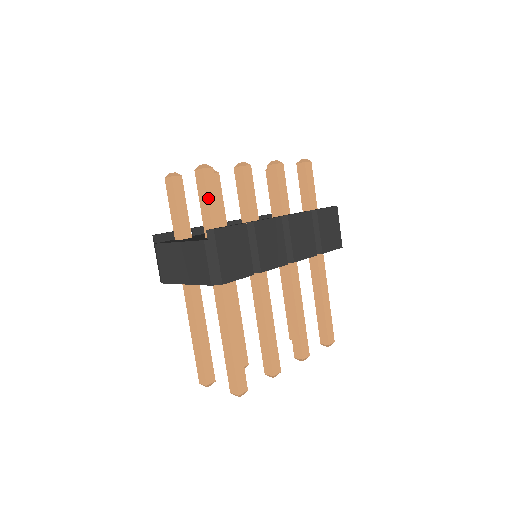
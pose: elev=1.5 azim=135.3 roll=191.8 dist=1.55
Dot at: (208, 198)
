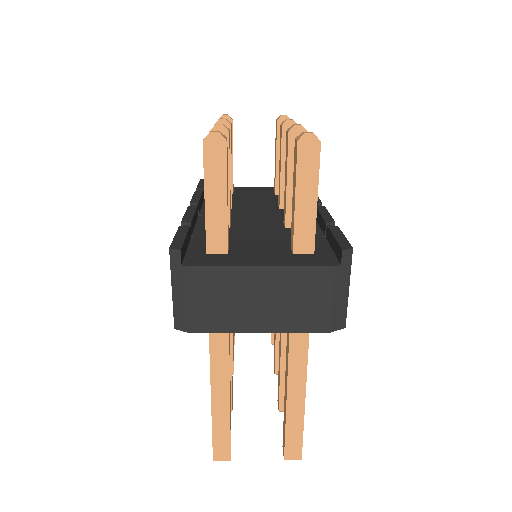
Dot at: (317, 192)
